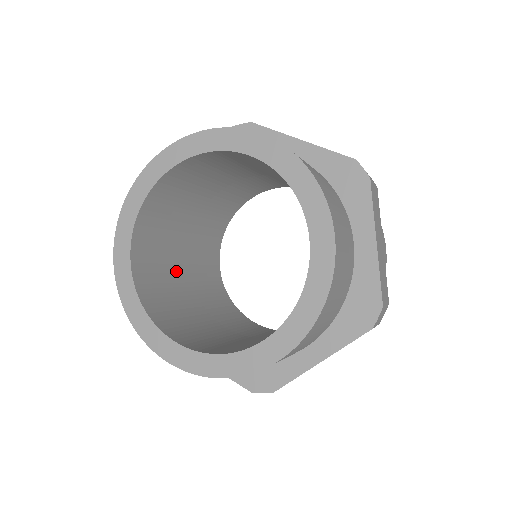
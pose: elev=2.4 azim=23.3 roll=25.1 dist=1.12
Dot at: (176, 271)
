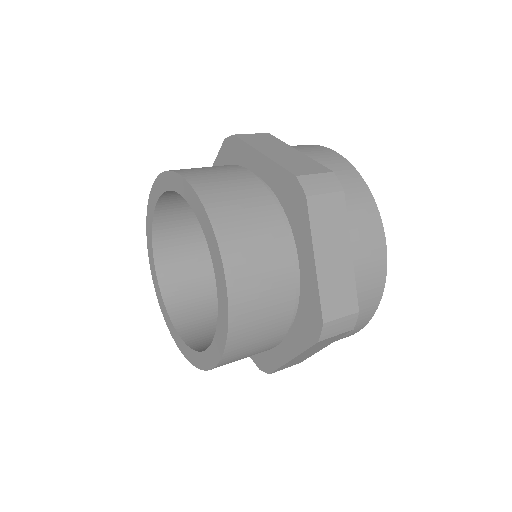
Dot at: occluded
